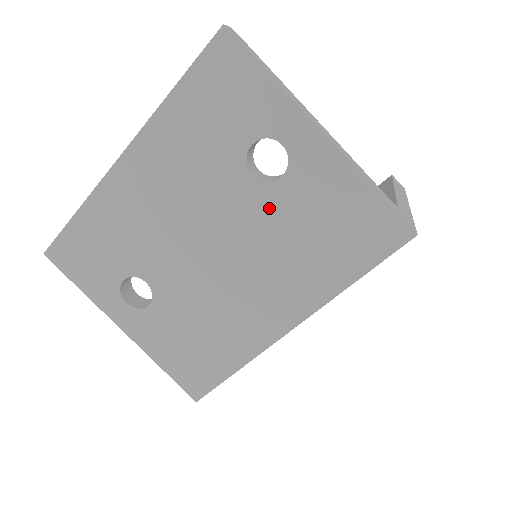
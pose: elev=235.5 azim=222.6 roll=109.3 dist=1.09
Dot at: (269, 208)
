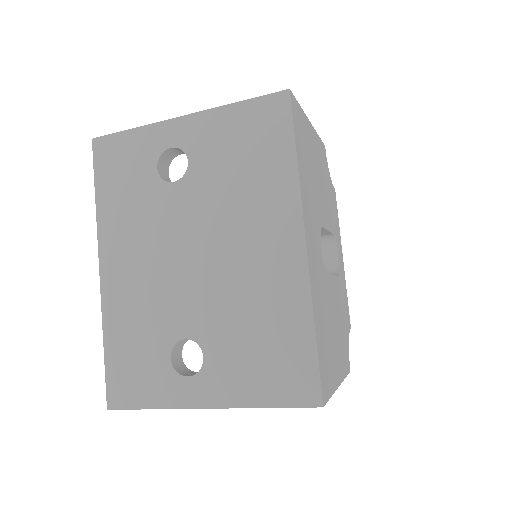
Dot at: (201, 186)
